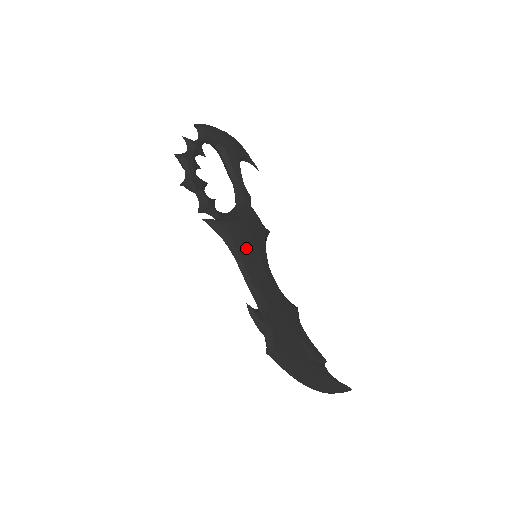
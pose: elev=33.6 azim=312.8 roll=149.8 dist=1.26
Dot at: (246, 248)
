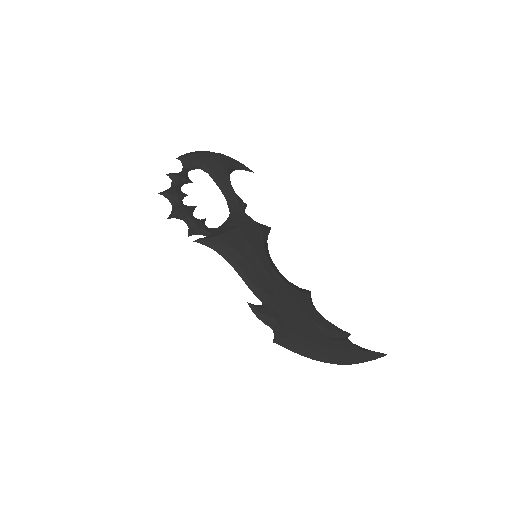
Dot at: (241, 253)
